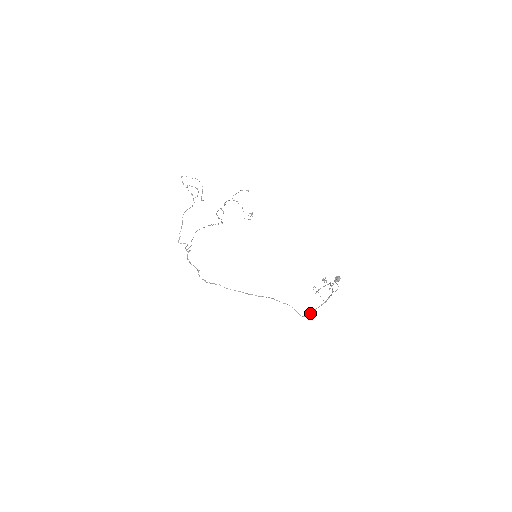
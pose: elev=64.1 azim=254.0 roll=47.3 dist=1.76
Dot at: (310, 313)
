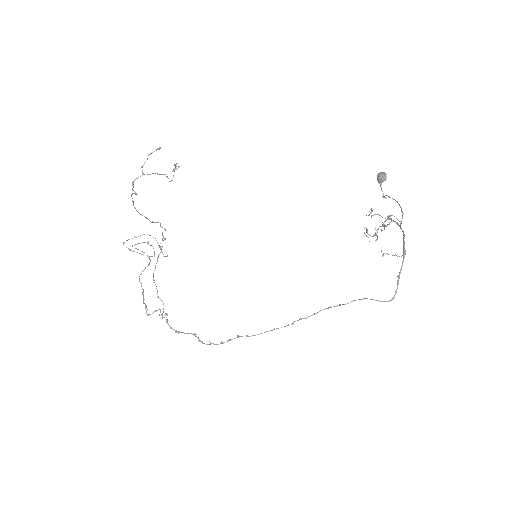
Dot at: (396, 289)
